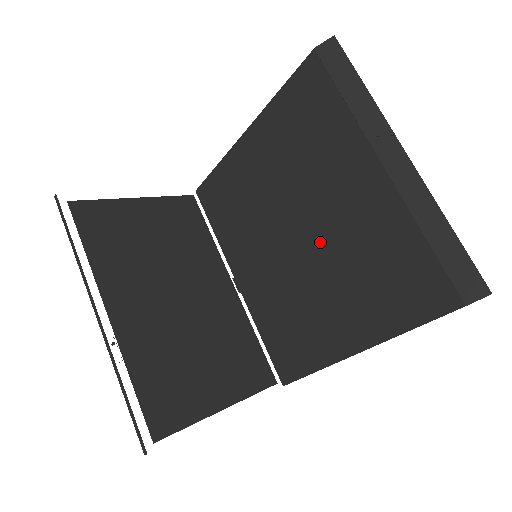
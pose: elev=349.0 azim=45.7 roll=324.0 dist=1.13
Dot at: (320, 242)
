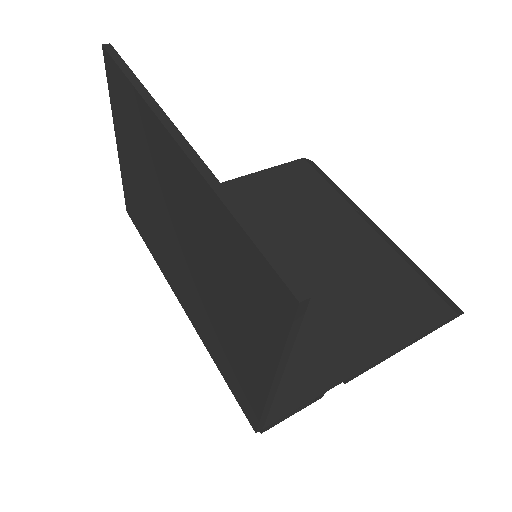
Dot at: (314, 268)
